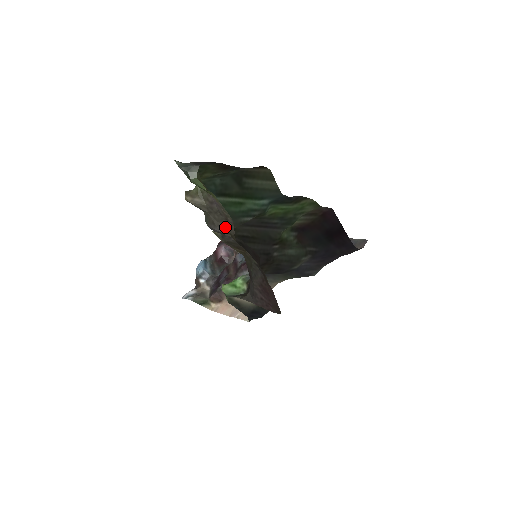
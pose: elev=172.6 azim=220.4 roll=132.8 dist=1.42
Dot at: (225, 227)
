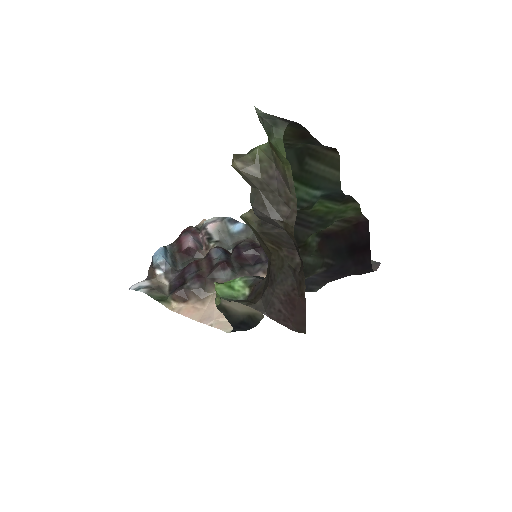
Dot at: (280, 213)
